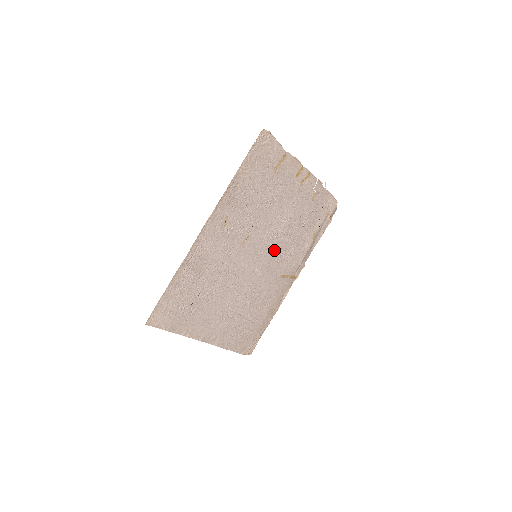
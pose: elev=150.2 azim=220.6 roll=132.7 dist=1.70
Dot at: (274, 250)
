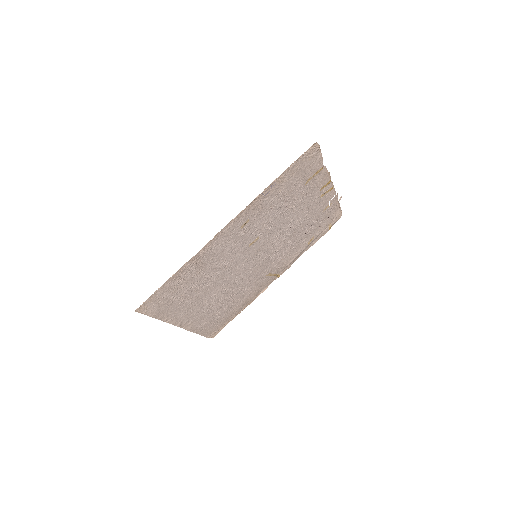
Dot at: (273, 252)
